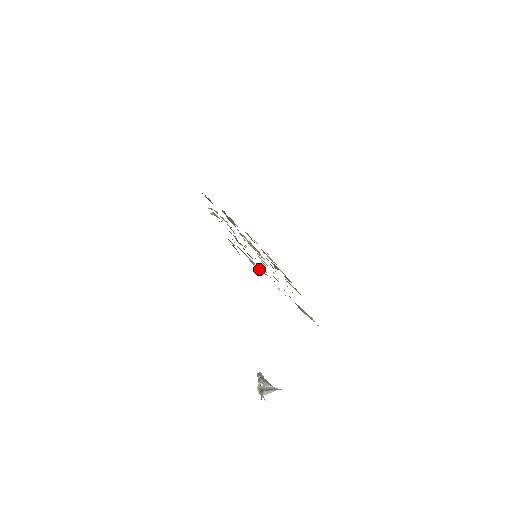
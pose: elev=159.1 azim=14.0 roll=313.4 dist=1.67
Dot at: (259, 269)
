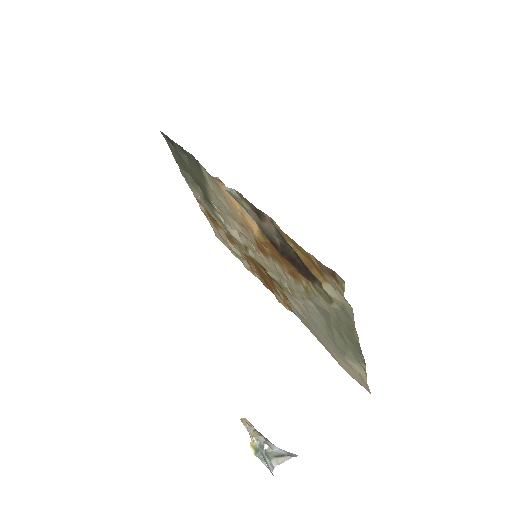
Dot at: (333, 302)
